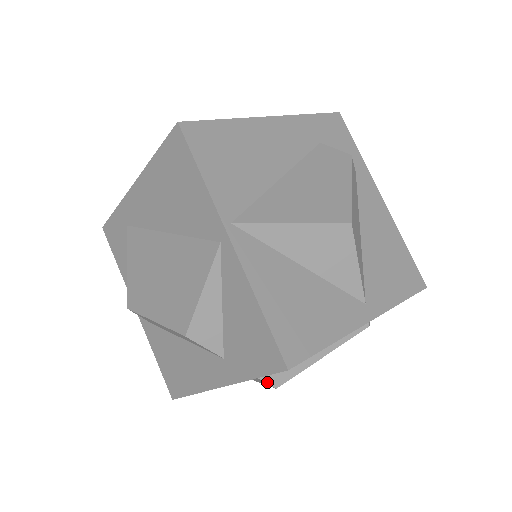
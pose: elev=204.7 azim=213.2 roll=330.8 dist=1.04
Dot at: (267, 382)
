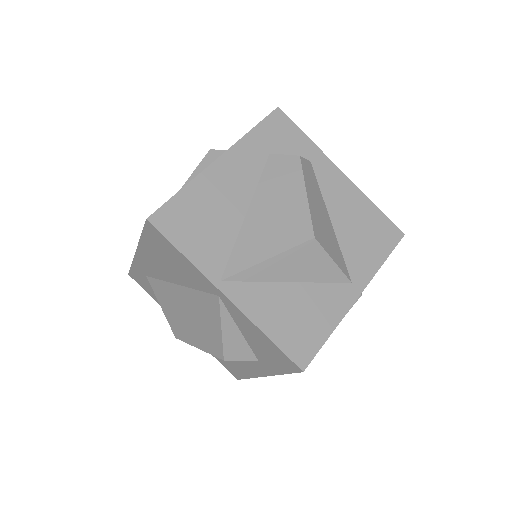
Dot at: occluded
